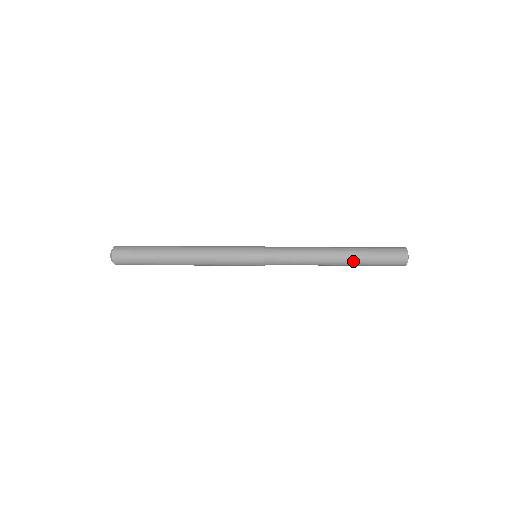
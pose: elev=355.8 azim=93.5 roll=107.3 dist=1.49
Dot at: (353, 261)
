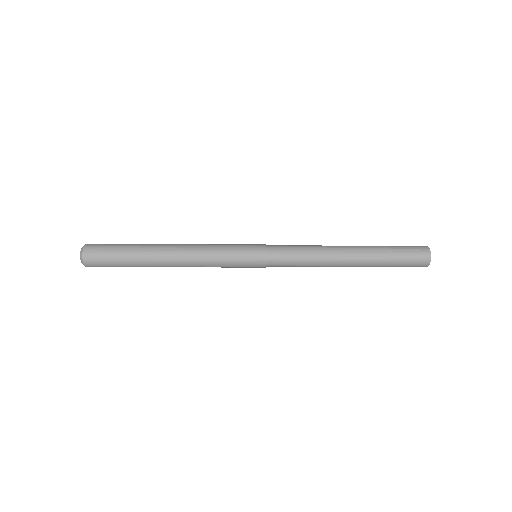
Dot at: (369, 261)
